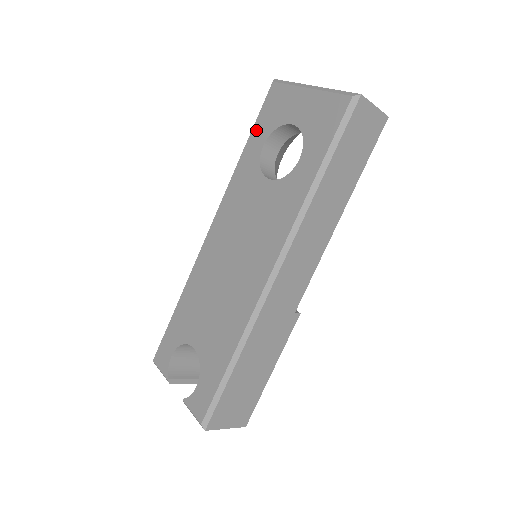
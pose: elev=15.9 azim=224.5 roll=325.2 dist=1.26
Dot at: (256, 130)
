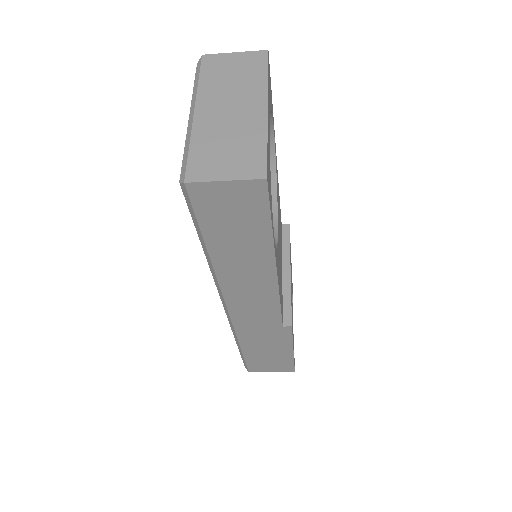
Dot at: occluded
